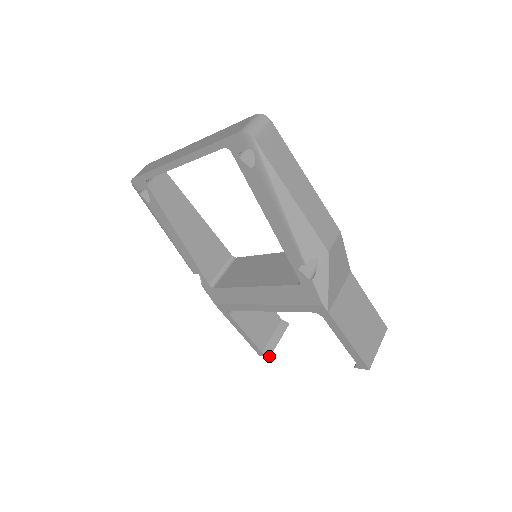
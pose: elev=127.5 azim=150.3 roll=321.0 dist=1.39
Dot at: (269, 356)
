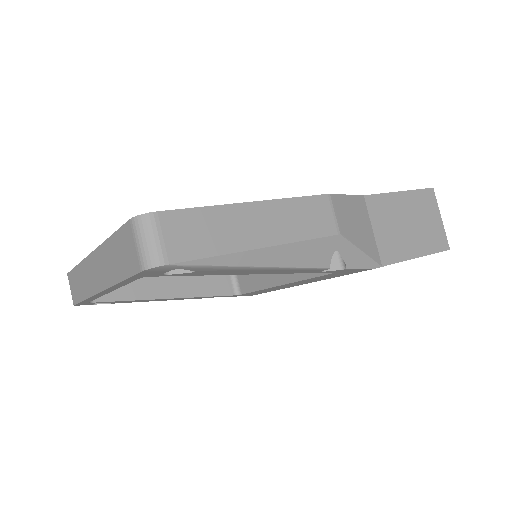
Dot at: occluded
